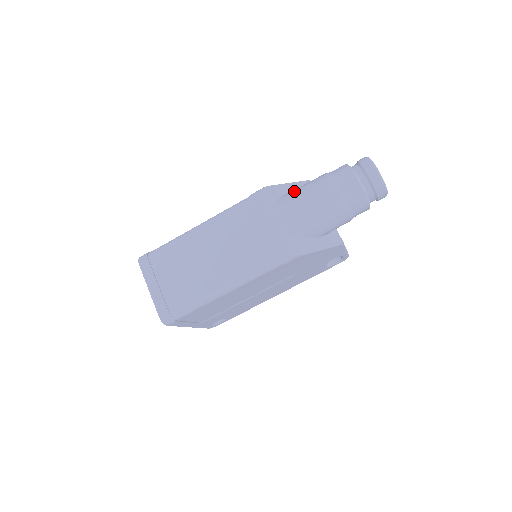
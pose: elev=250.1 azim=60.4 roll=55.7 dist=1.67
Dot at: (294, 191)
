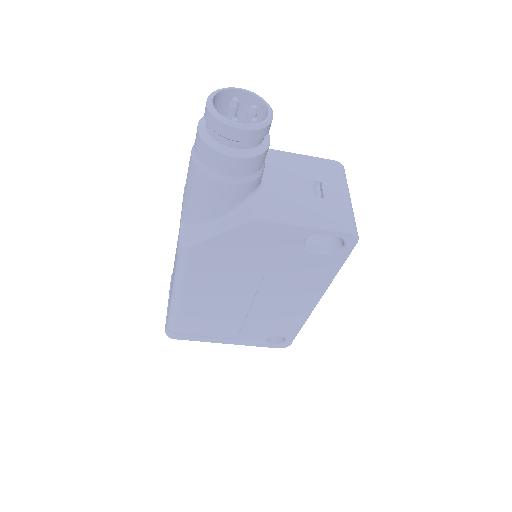
Dot at: occluded
